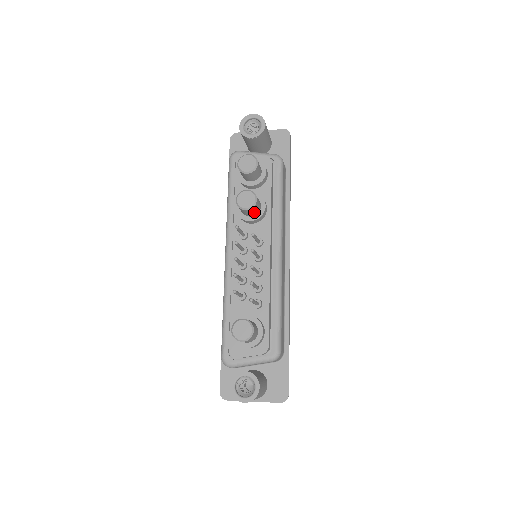
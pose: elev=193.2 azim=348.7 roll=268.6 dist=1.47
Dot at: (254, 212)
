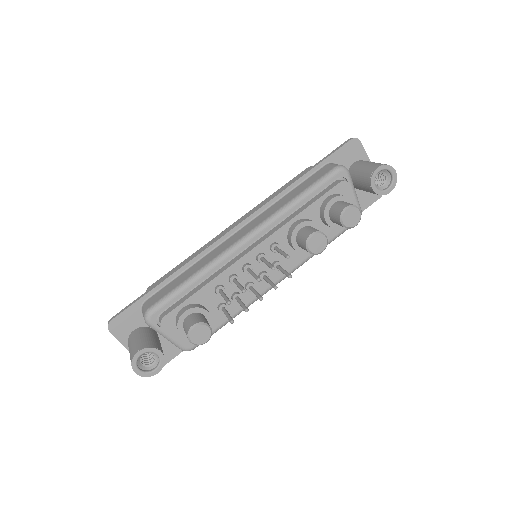
Dot at: occluded
